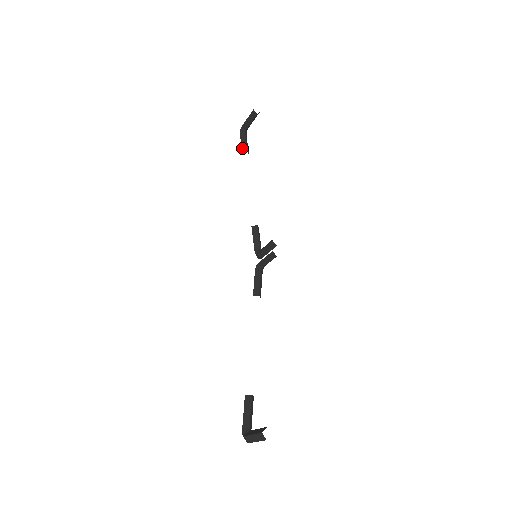
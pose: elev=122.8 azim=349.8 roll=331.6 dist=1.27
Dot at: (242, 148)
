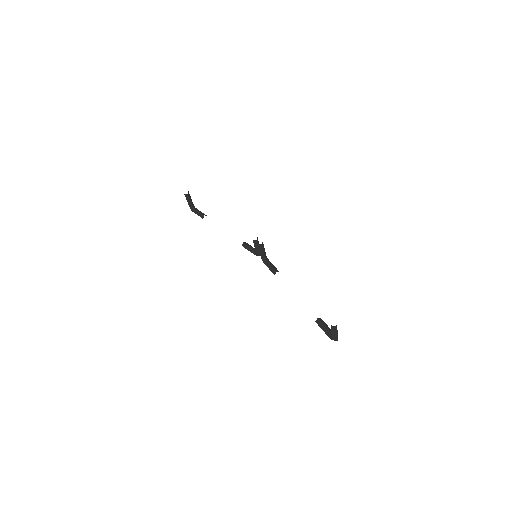
Dot at: occluded
